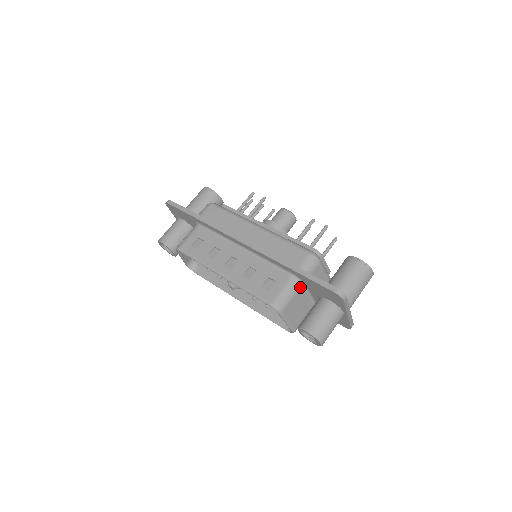
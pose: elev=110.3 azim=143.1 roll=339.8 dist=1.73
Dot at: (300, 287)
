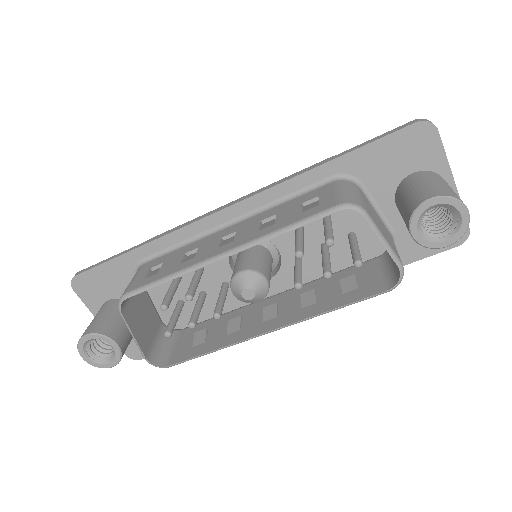
Dot at: (358, 188)
